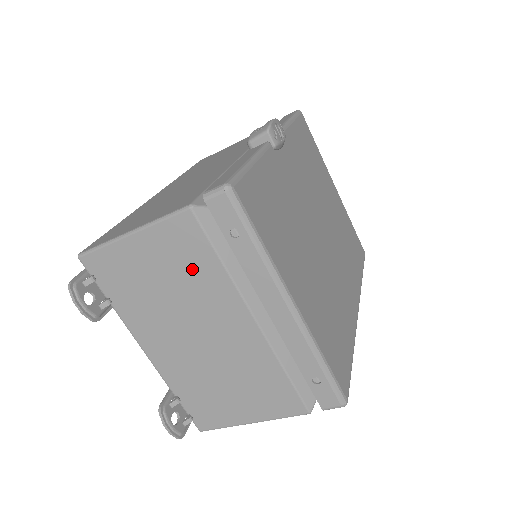
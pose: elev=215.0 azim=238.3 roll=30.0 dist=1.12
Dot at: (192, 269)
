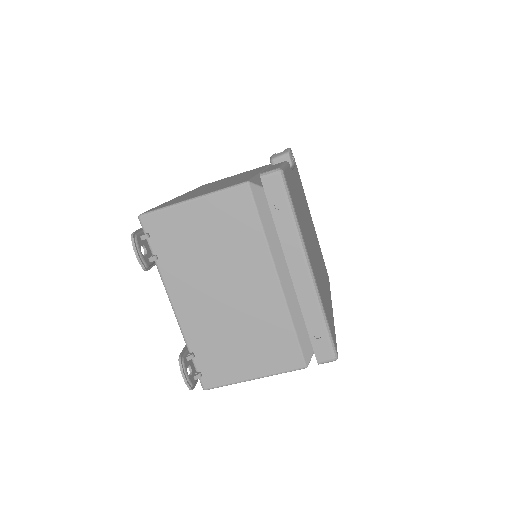
Dot at: (237, 233)
